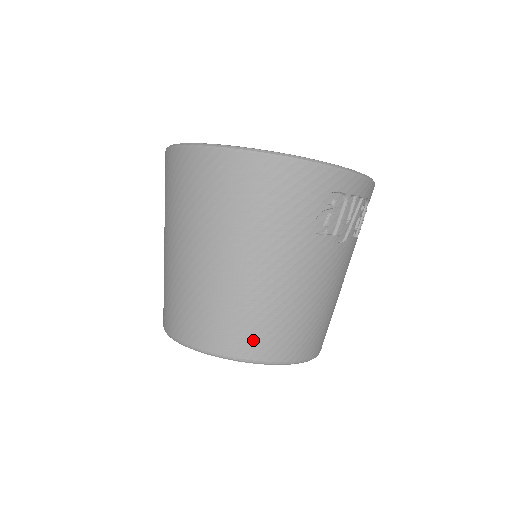
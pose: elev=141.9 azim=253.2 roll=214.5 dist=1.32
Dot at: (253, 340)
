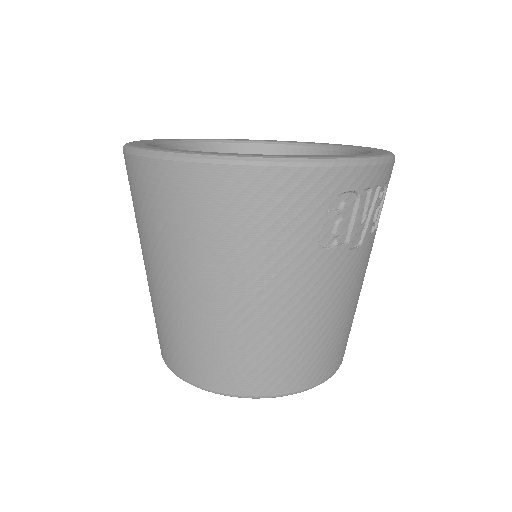
Dot at: (260, 376)
